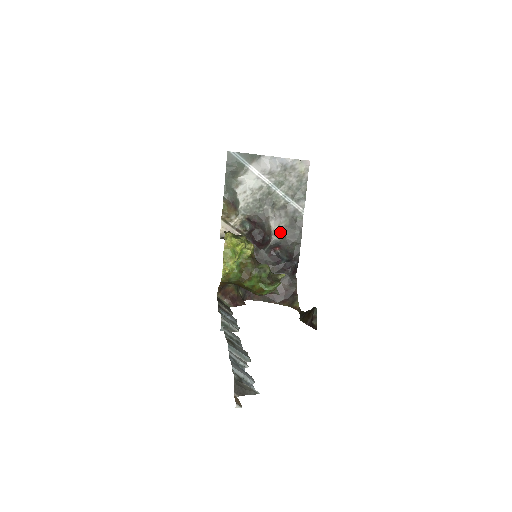
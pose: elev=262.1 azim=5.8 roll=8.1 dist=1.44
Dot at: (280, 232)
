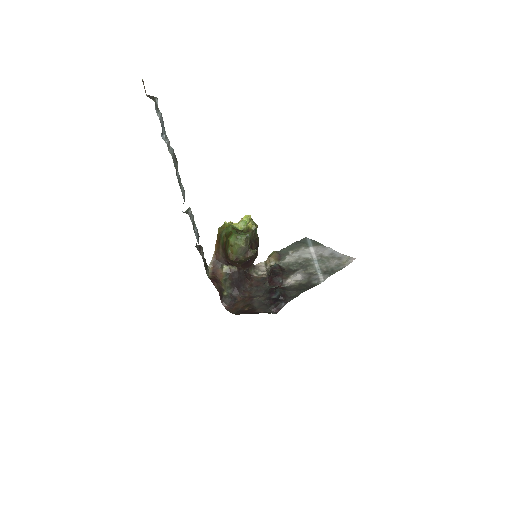
Dot at: (293, 284)
